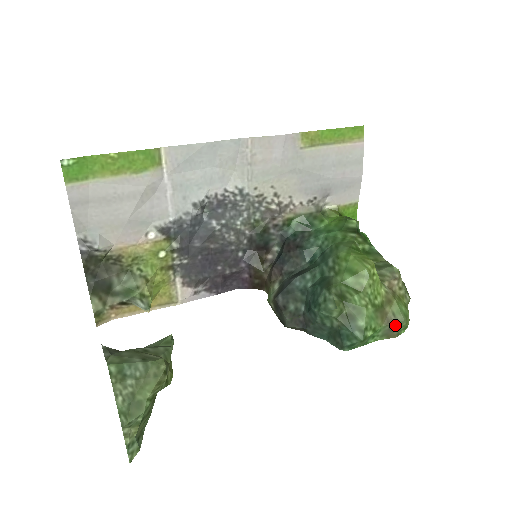
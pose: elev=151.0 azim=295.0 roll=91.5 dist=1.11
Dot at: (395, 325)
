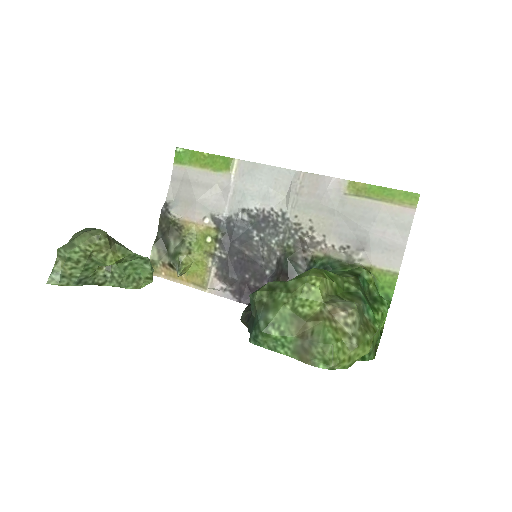
Dot at: (308, 344)
